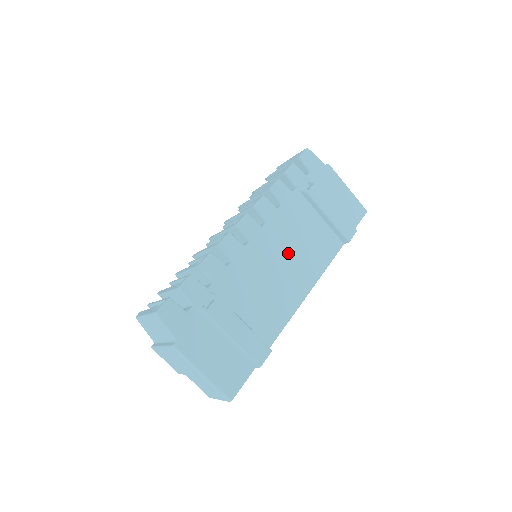
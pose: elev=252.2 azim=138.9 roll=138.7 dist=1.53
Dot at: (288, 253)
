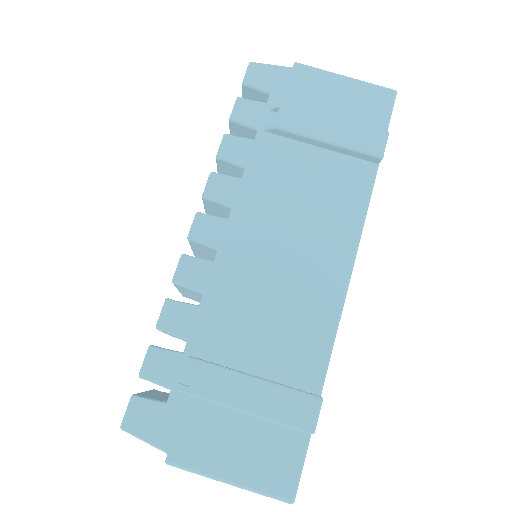
Dot at: (288, 232)
